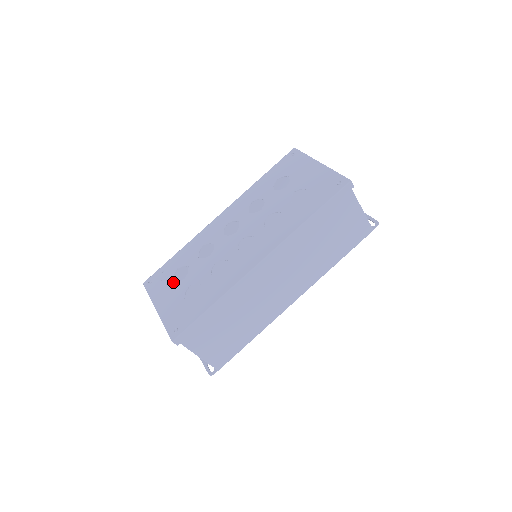
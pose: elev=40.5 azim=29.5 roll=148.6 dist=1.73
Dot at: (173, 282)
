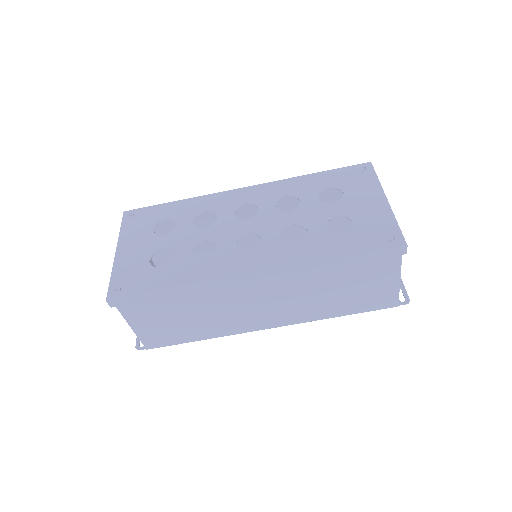
Dot at: (151, 232)
